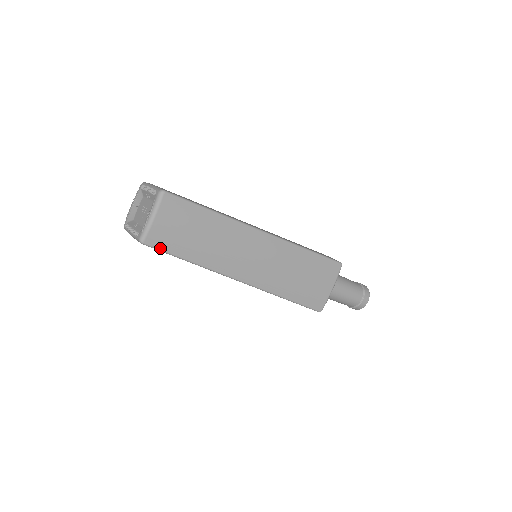
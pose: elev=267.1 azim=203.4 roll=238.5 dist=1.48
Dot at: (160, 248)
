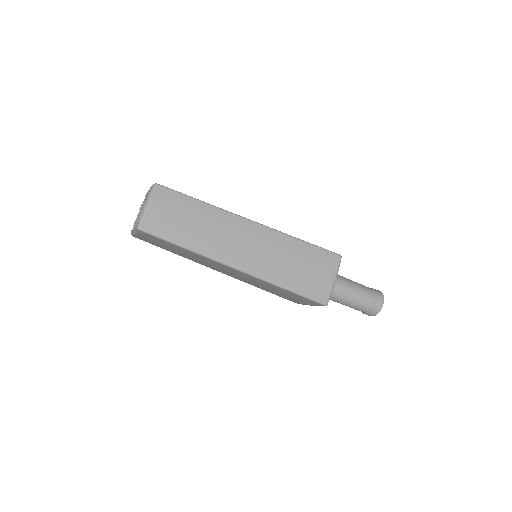
Dot at: (156, 234)
